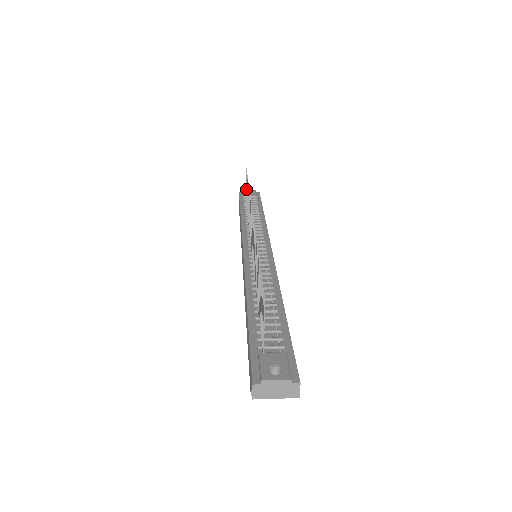
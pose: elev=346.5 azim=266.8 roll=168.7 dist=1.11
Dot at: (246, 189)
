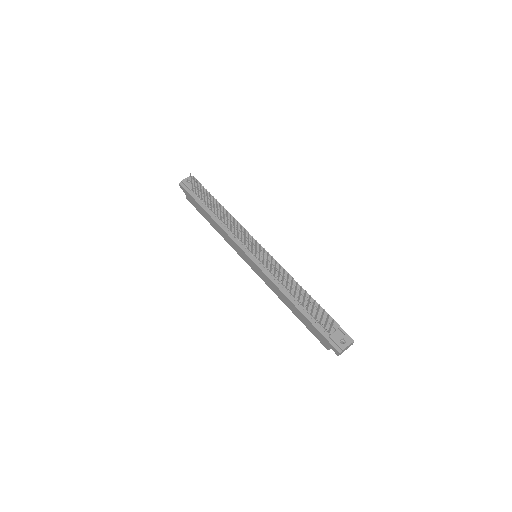
Dot at: (201, 193)
